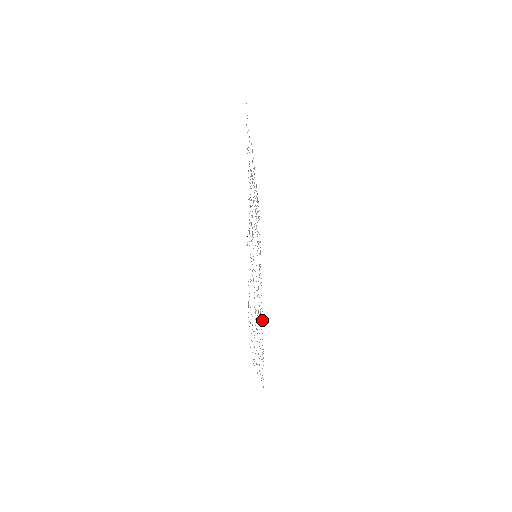
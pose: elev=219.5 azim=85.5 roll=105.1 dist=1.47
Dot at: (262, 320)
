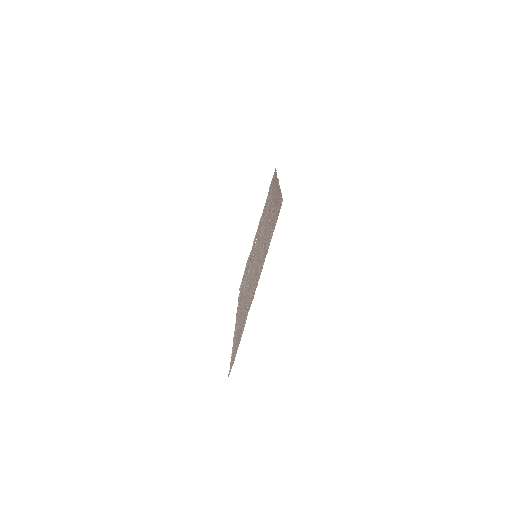
Dot at: (233, 338)
